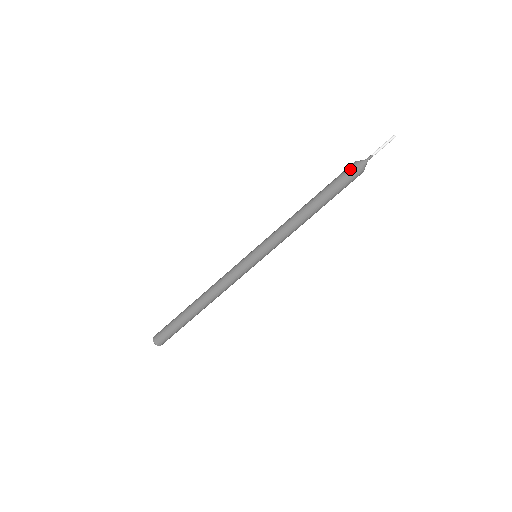
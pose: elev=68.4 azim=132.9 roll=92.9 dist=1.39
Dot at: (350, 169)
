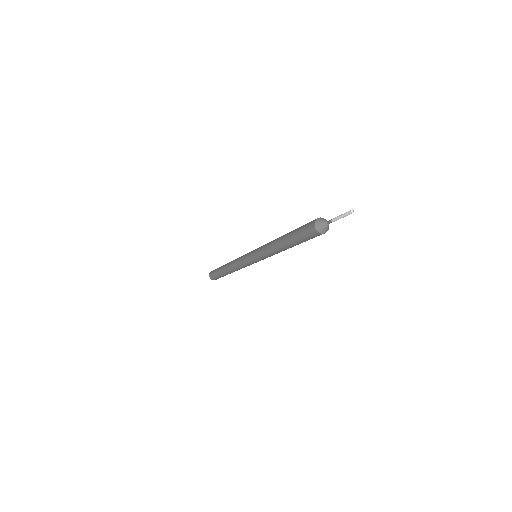
Dot at: (309, 228)
